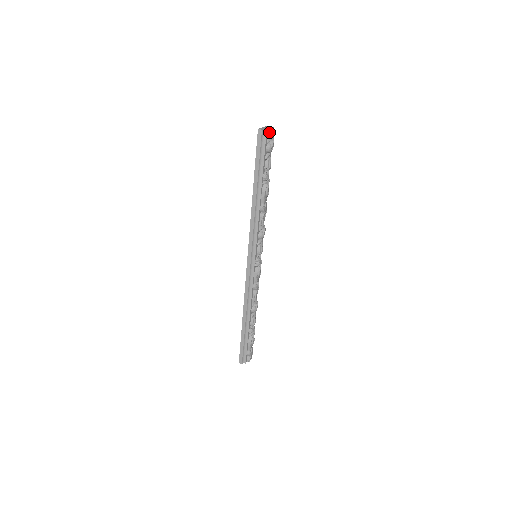
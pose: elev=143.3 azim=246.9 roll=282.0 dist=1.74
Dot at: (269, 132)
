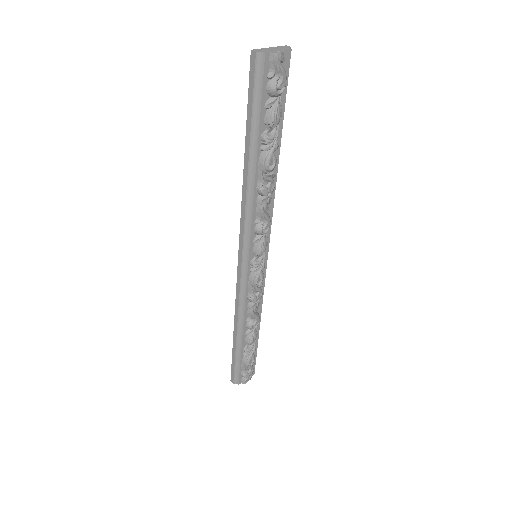
Dot at: (272, 58)
